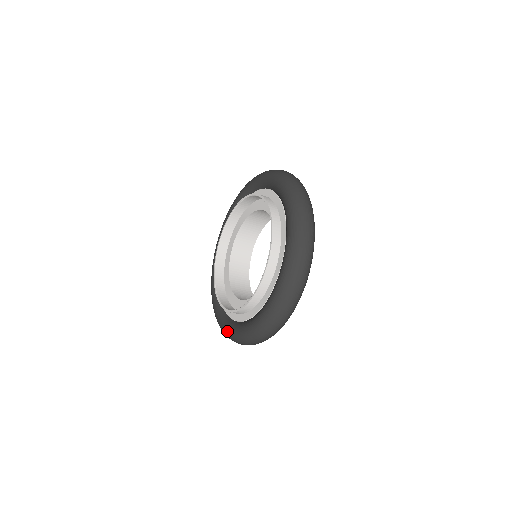
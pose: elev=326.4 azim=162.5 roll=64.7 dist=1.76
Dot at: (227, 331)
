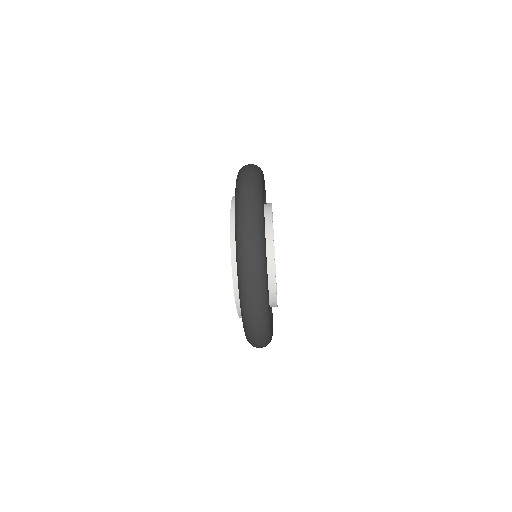
Dot at: (244, 331)
